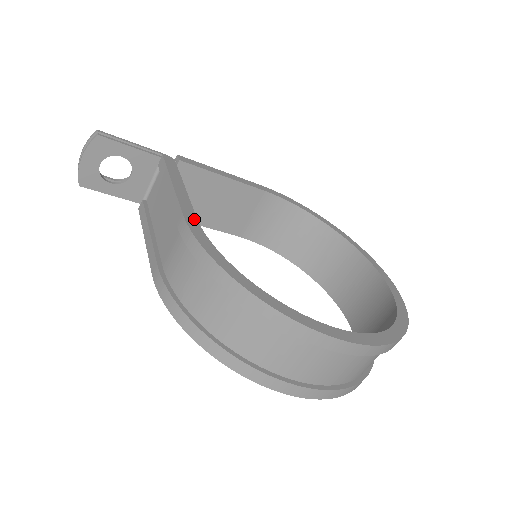
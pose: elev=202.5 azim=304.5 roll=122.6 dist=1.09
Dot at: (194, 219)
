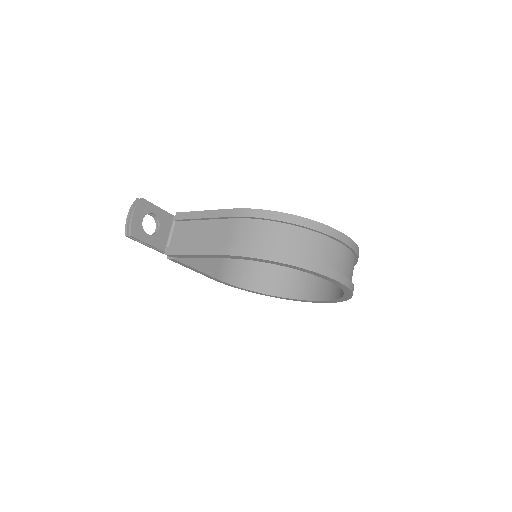
Dot at: occluded
